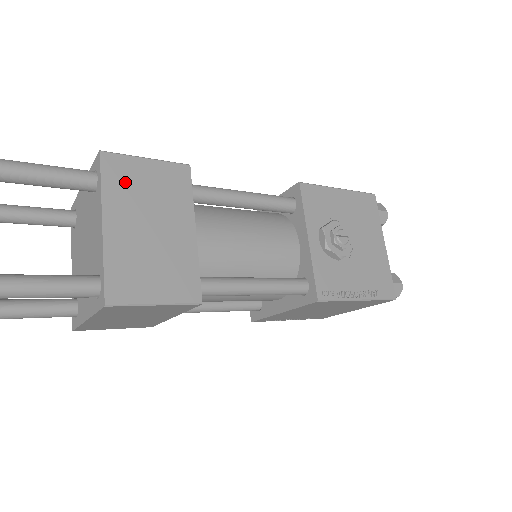
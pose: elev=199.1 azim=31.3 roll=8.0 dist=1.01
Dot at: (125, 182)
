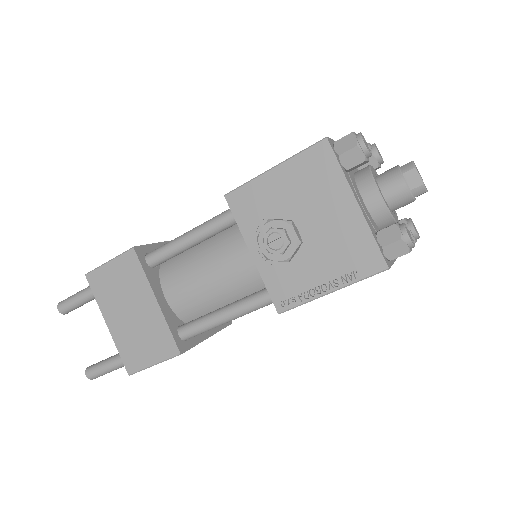
Dot at: (105, 288)
